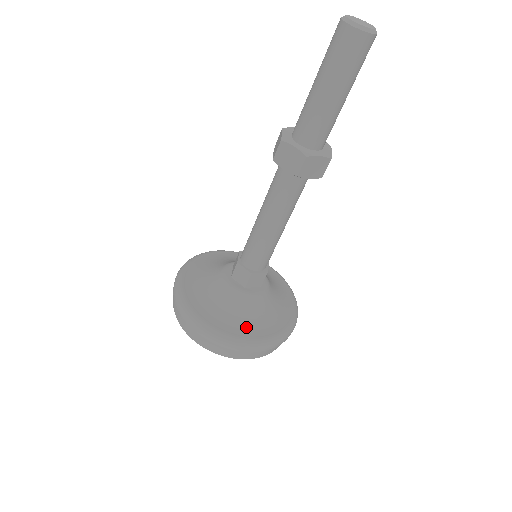
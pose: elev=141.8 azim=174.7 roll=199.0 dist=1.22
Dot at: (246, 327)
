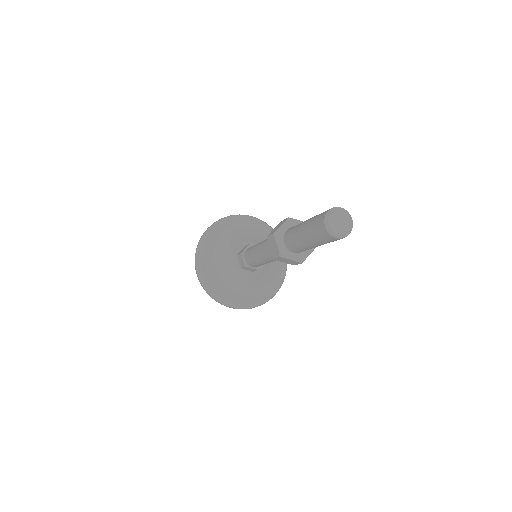
Dot at: (261, 292)
